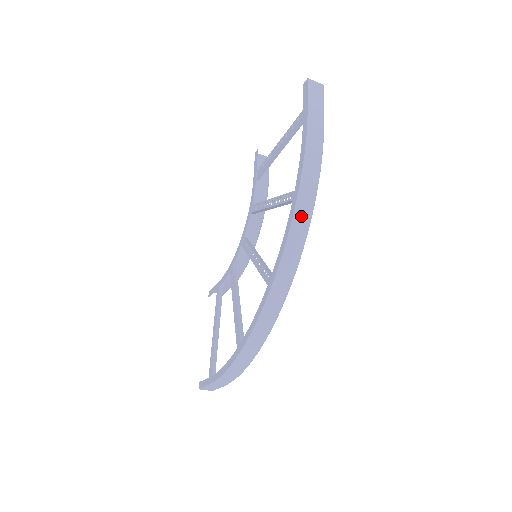
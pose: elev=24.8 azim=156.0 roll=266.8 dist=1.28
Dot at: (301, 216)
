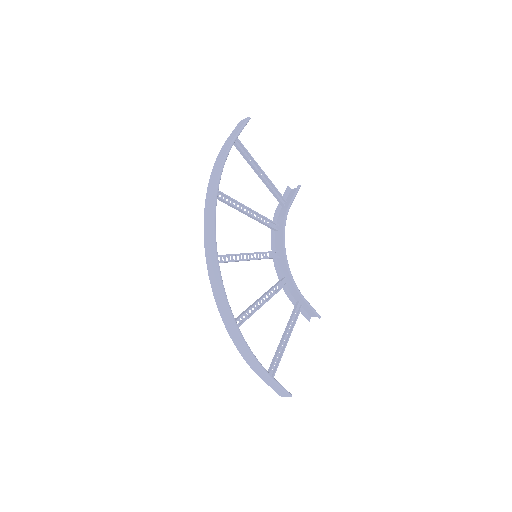
Dot at: (209, 203)
